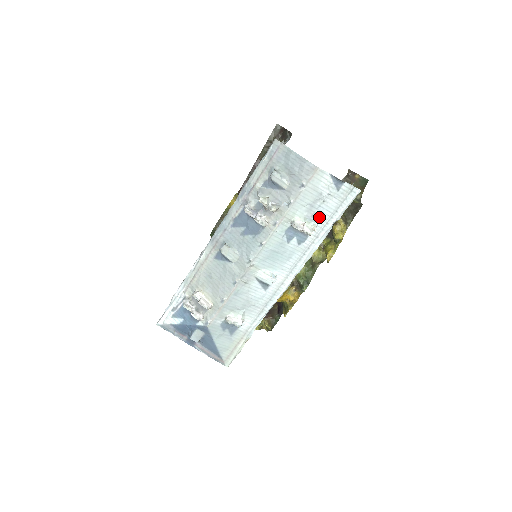
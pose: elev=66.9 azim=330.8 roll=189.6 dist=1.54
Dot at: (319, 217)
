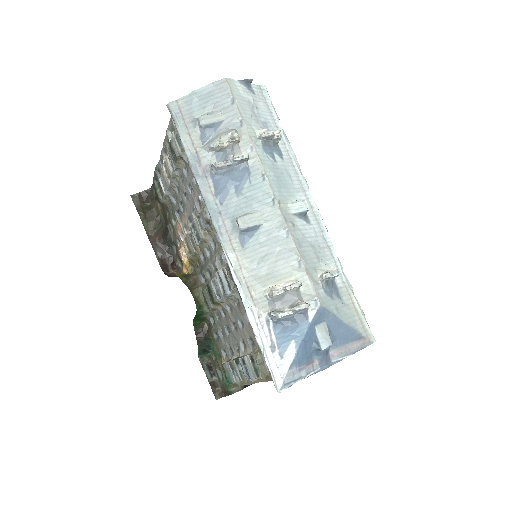
Dot at: (268, 125)
